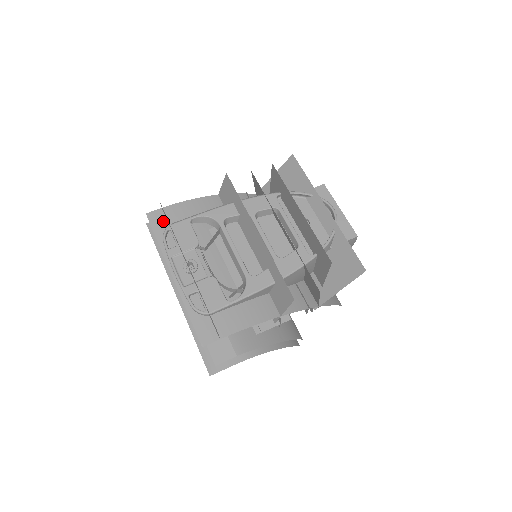
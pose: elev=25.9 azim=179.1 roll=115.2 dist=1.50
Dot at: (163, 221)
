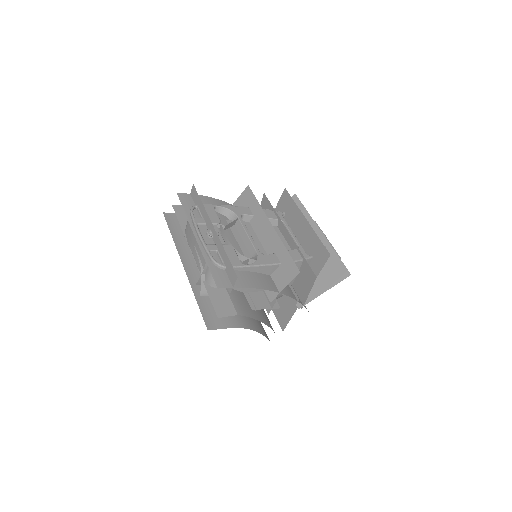
Dot at: (191, 201)
